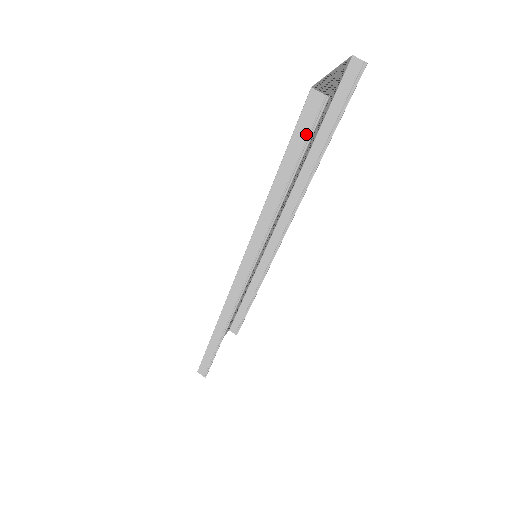
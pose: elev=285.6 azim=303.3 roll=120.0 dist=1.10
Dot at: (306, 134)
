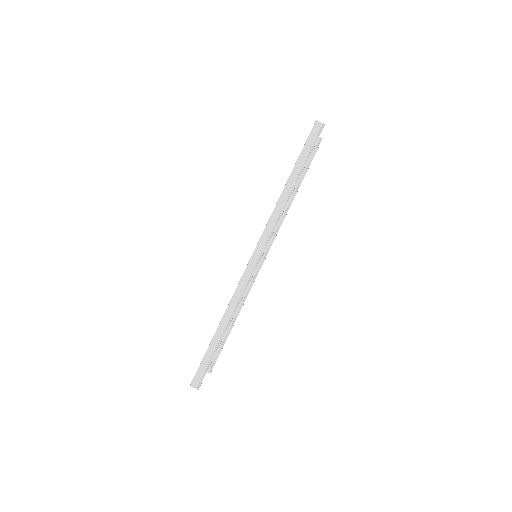
Dot at: (312, 144)
